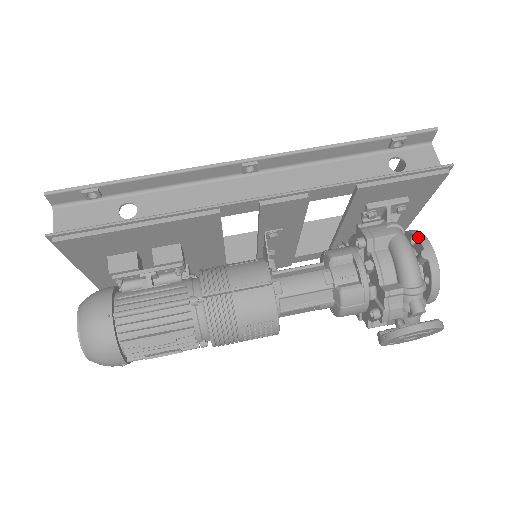
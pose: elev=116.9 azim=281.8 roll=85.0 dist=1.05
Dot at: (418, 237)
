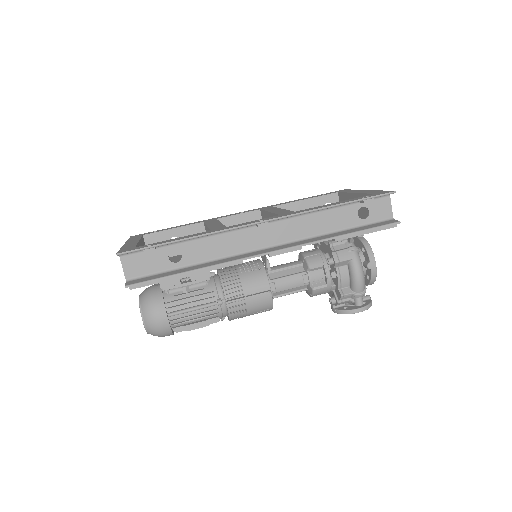
Dot at: (368, 252)
